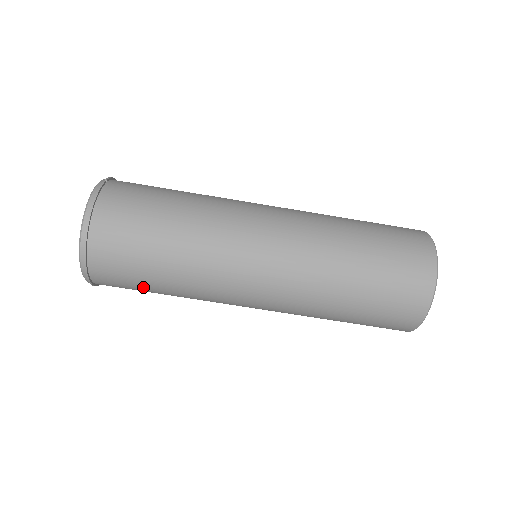
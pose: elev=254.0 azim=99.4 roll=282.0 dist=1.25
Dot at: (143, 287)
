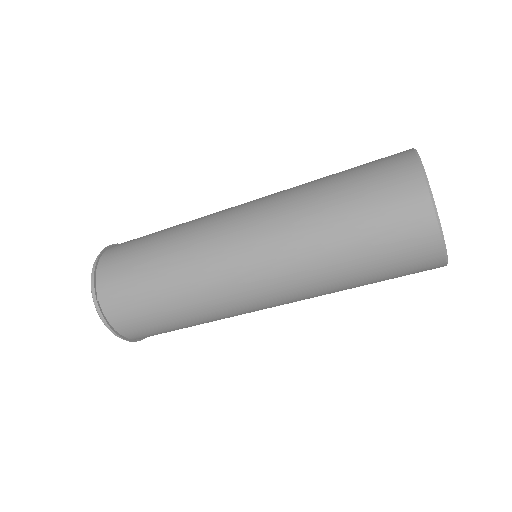
Dot at: occluded
